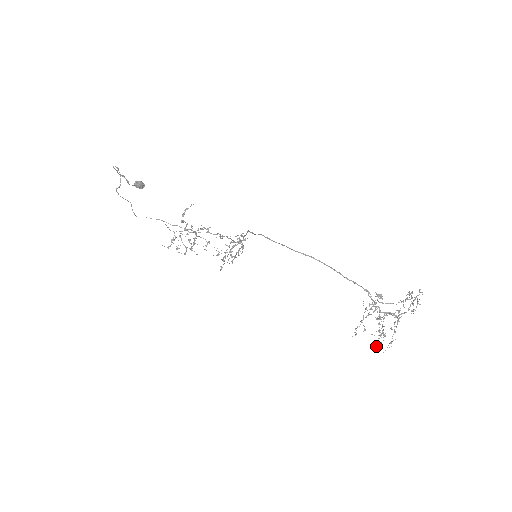
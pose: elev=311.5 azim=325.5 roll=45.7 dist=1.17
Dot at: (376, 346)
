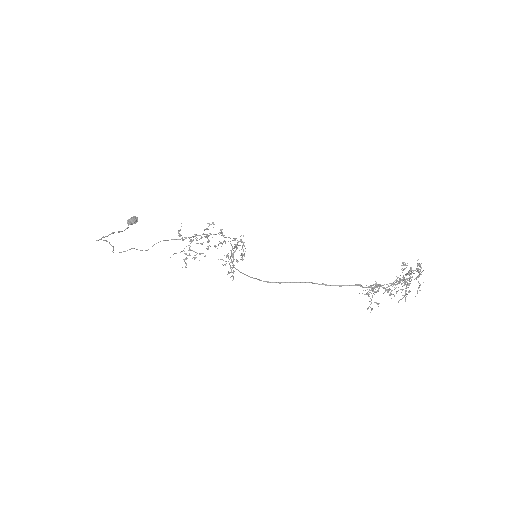
Dot at: occluded
